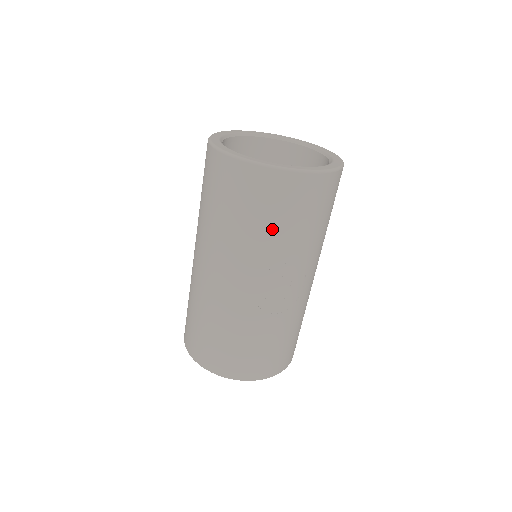
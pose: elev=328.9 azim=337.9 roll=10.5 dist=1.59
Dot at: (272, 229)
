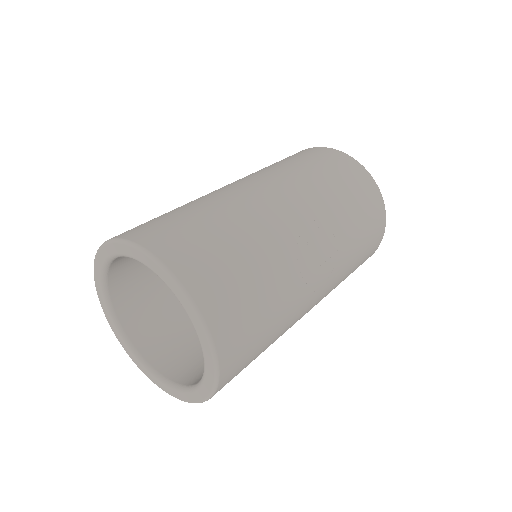
Dot at: (347, 203)
